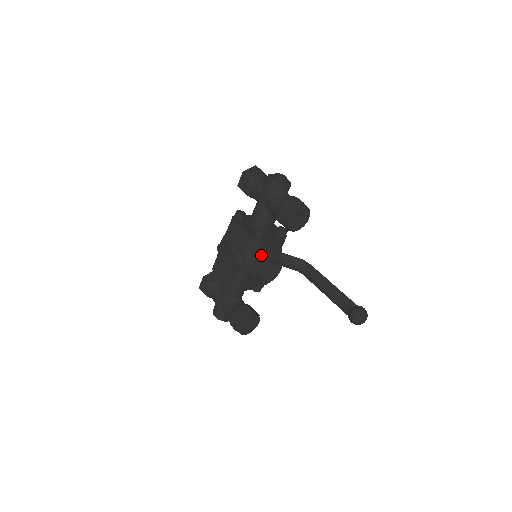
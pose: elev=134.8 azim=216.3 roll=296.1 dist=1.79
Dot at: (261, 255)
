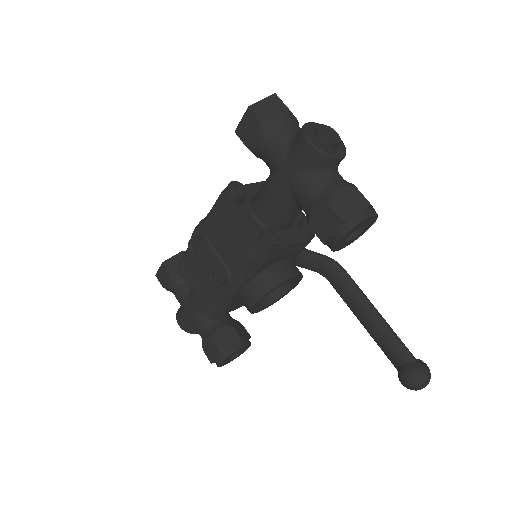
Dot at: (268, 273)
